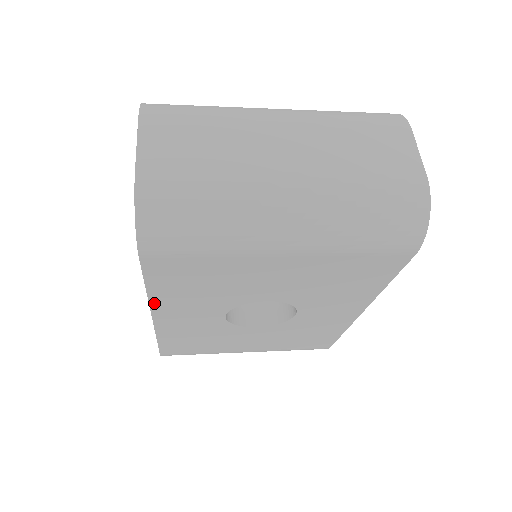
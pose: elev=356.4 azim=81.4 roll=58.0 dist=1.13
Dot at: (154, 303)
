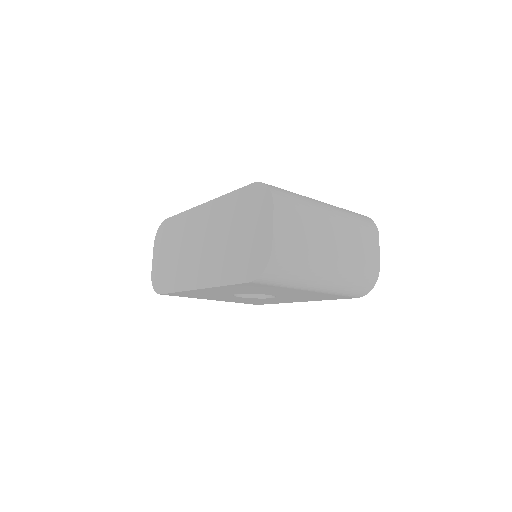
Dot at: (215, 288)
